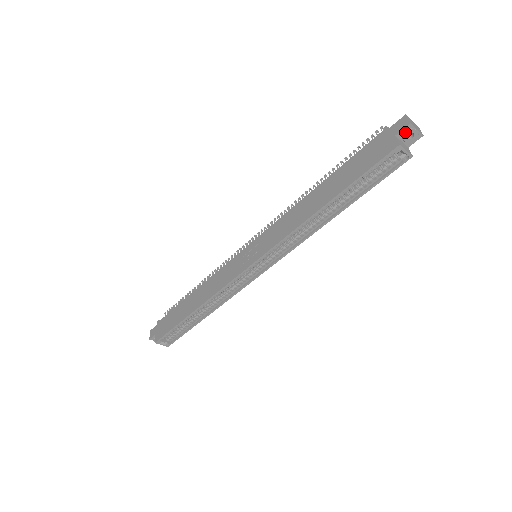
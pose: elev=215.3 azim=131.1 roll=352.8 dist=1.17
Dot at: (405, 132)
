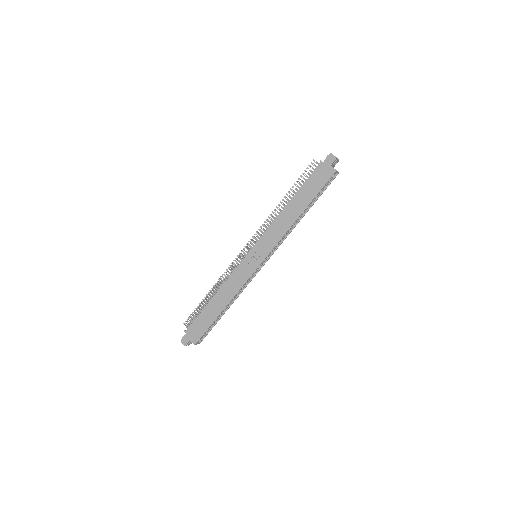
Dot at: (335, 162)
